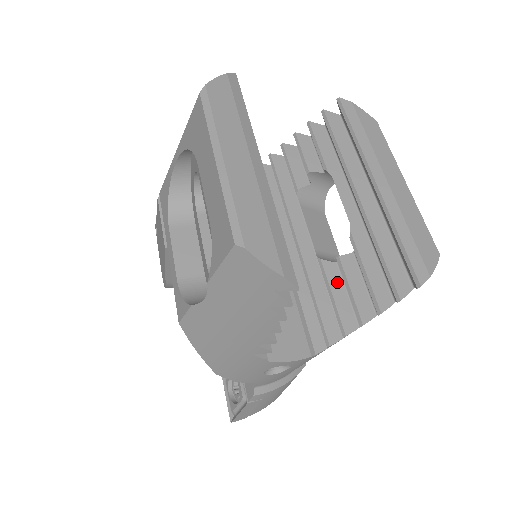
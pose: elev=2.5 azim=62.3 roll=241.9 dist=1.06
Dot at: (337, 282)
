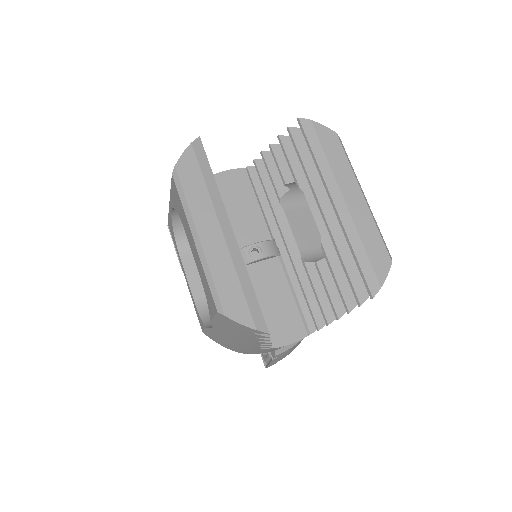
Dot at: (319, 280)
